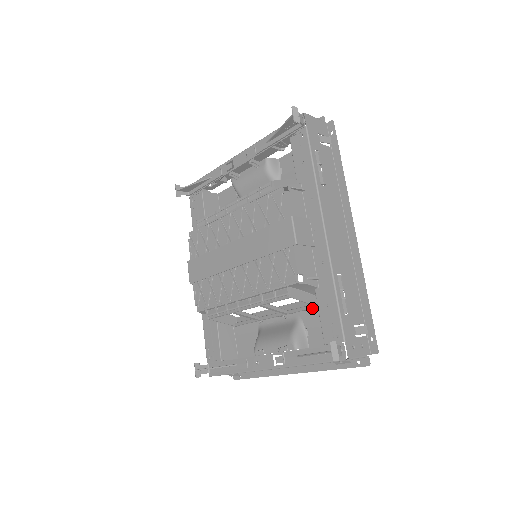
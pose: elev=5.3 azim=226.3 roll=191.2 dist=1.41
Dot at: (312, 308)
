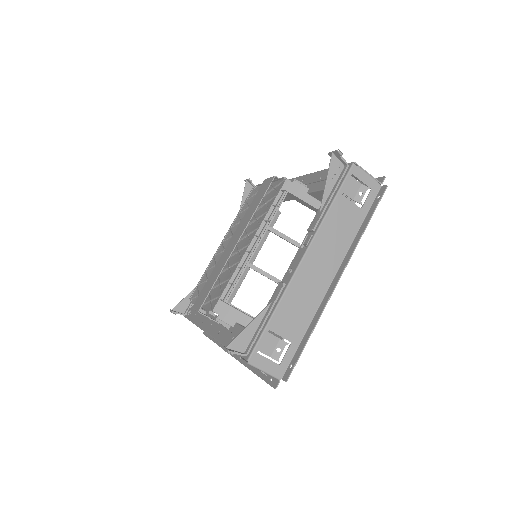
Dot at: occluded
